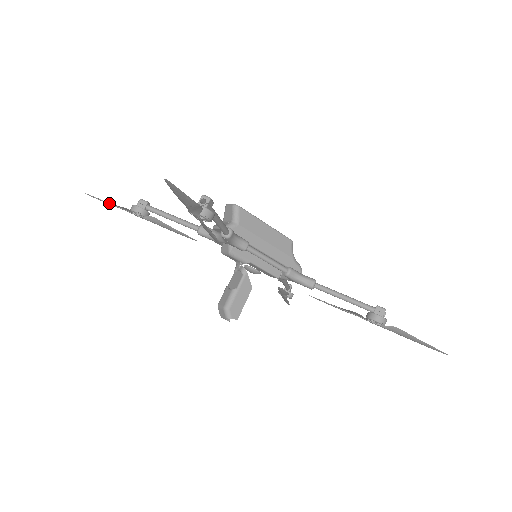
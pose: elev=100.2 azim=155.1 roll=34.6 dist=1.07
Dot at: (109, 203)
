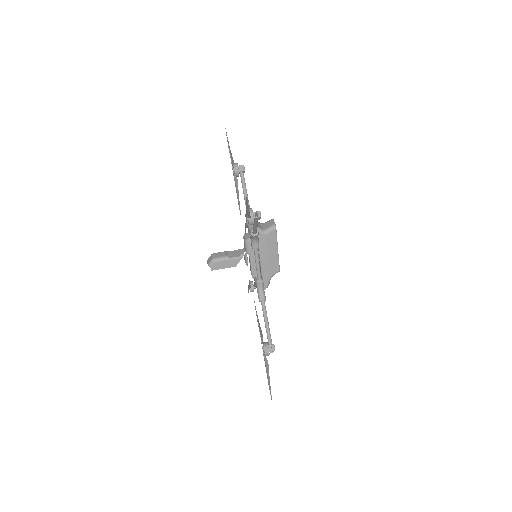
Dot at: (229, 148)
